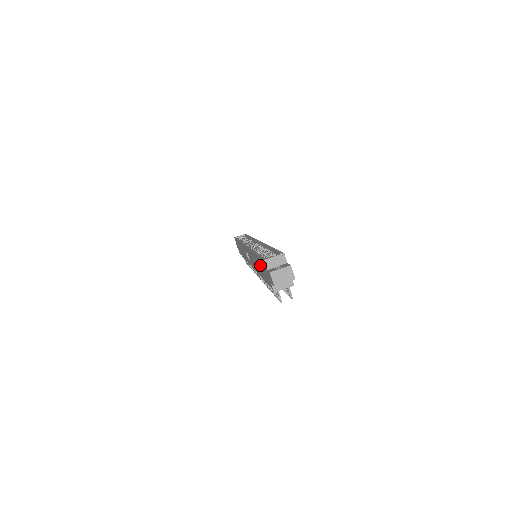
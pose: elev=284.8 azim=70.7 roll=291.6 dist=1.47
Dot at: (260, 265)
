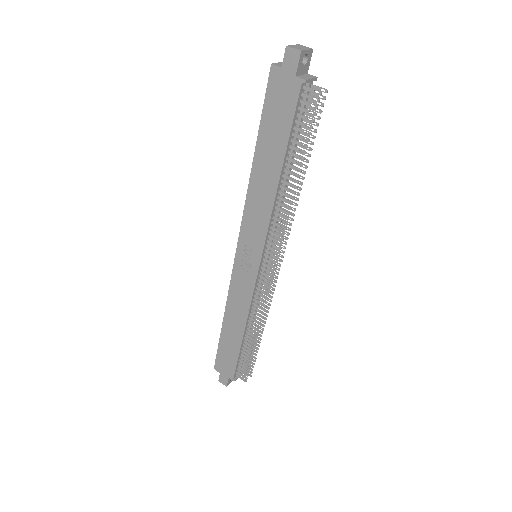
Dot at: (270, 130)
